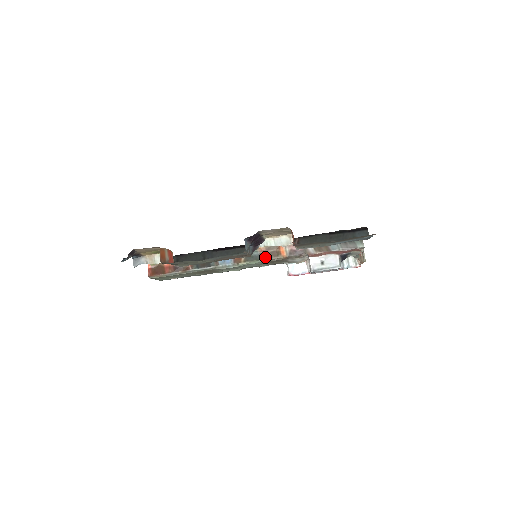
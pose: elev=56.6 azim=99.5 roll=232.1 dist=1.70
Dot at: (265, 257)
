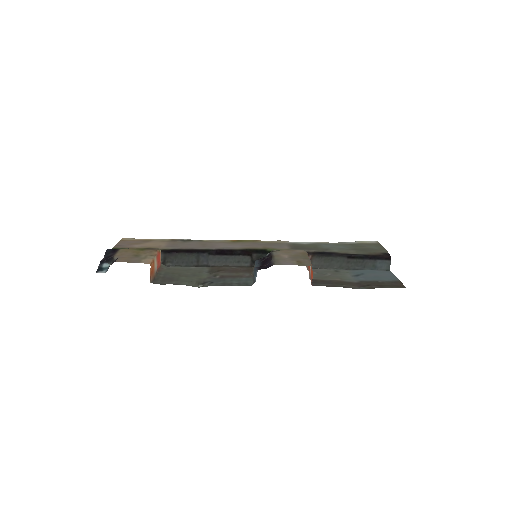
Dot at: occluded
